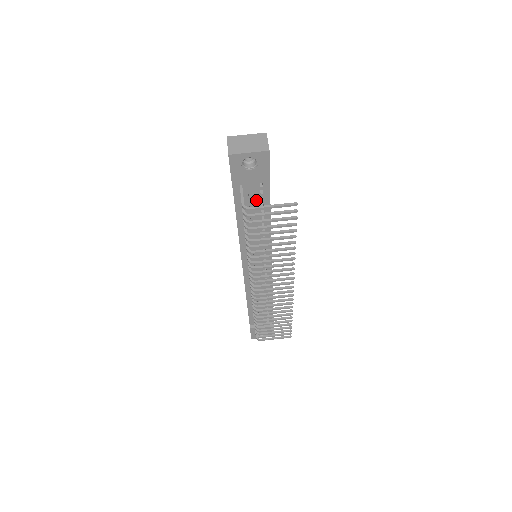
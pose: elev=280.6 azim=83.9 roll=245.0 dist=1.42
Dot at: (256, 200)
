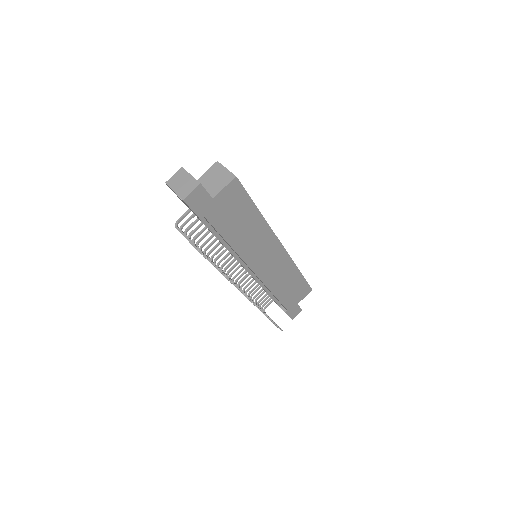
Dot at: occluded
